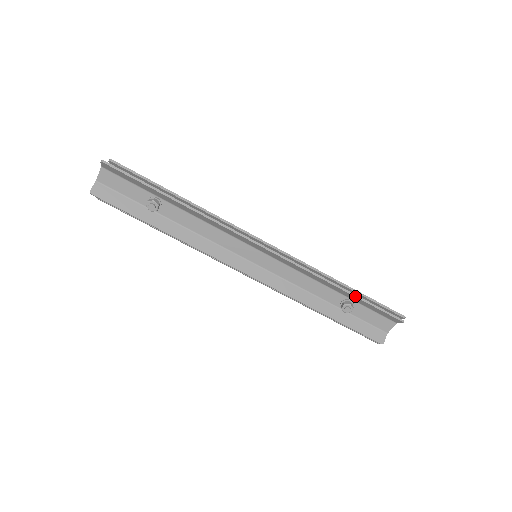
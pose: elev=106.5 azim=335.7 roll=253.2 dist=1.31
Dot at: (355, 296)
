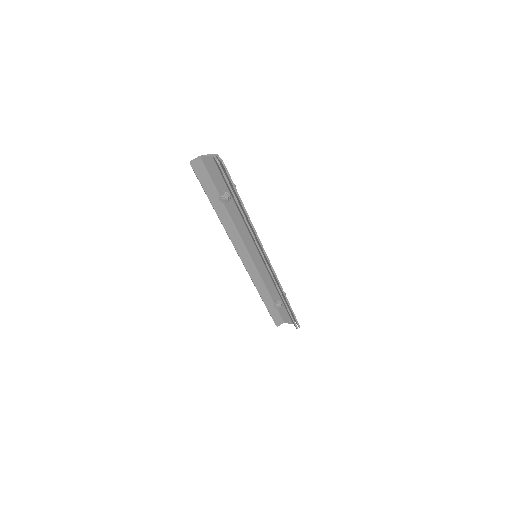
Dot at: (287, 308)
